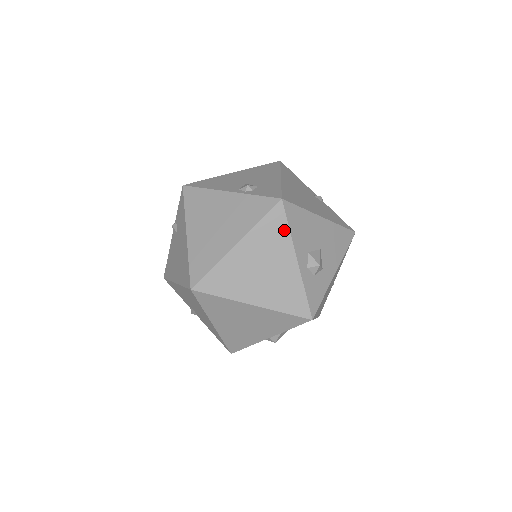
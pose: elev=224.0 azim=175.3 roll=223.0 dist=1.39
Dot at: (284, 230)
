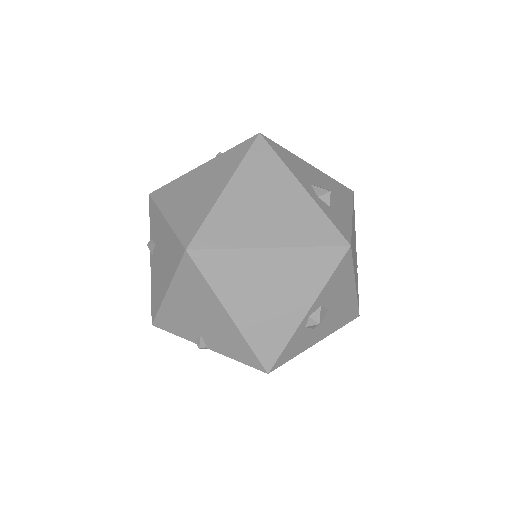
Dot at: (274, 160)
